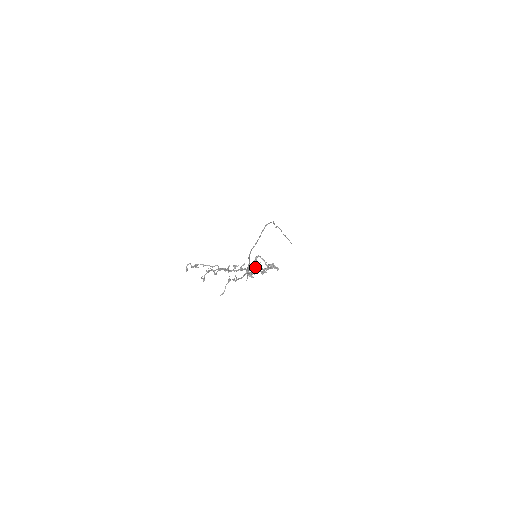
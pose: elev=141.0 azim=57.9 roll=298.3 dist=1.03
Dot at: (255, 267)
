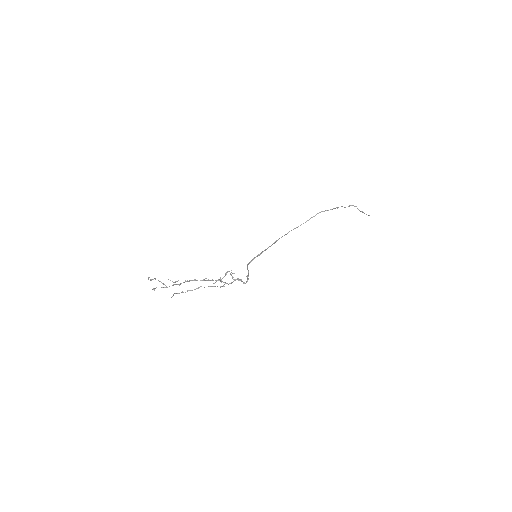
Dot at: (219, 280)
